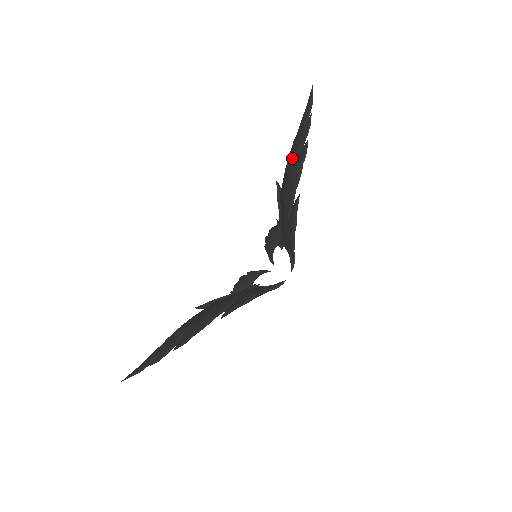
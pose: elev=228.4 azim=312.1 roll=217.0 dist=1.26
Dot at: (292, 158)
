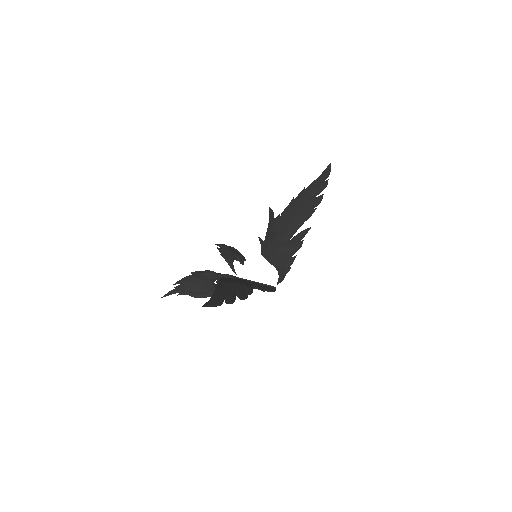
Dot at: (305, 198)
